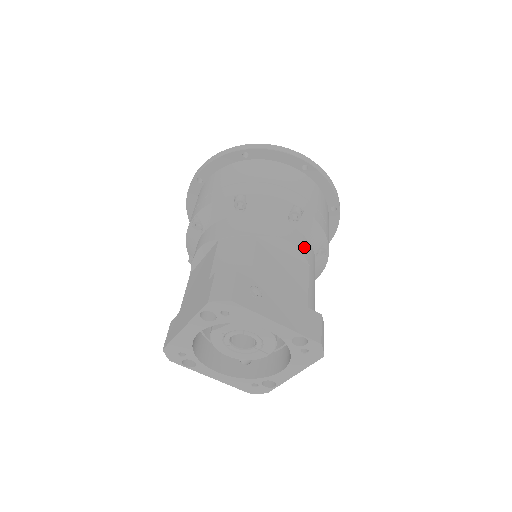
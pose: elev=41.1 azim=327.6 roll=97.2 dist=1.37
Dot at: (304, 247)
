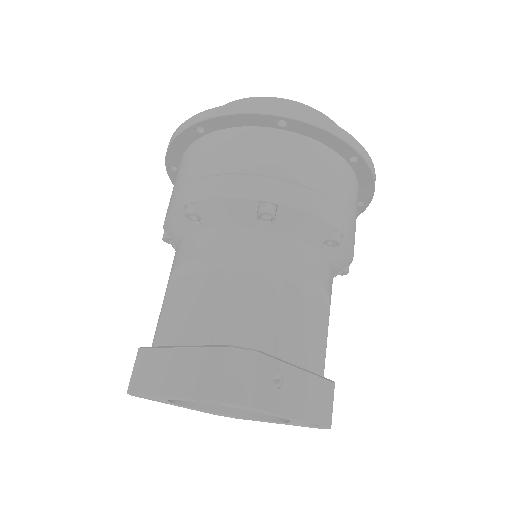
Dot at: (330, 283)
